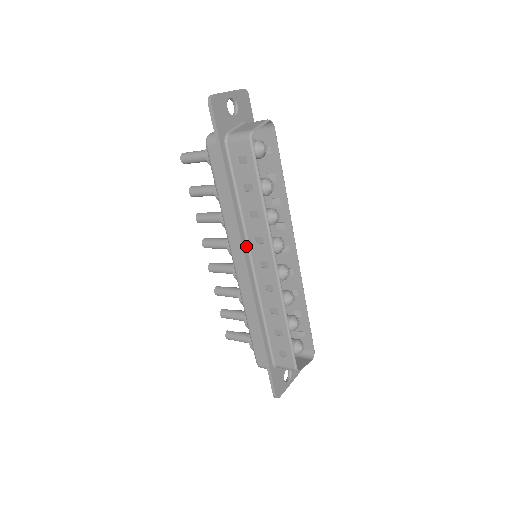
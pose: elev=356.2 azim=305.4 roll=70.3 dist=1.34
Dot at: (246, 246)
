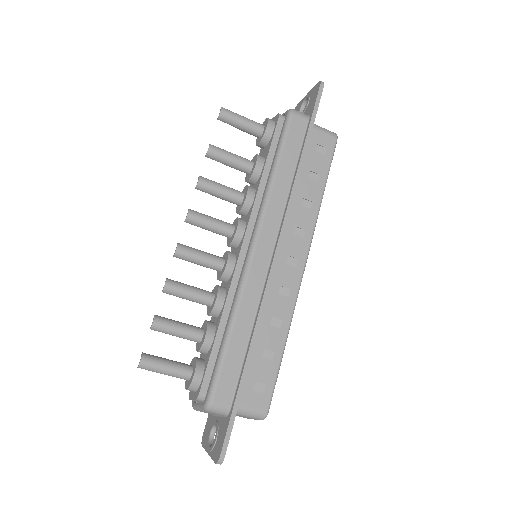
Dot at: (282, 232)
